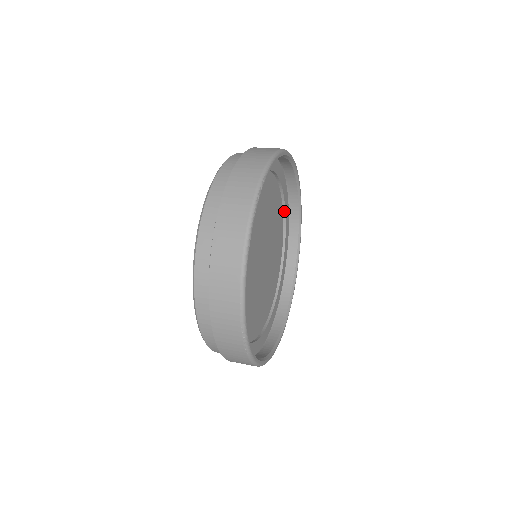
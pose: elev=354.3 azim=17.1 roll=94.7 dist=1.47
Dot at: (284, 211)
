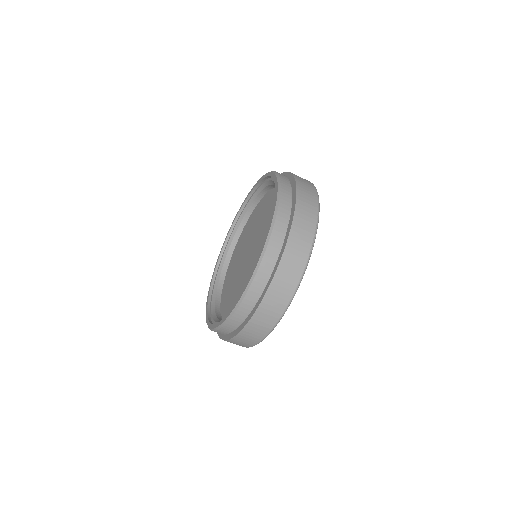
Dot at: occluded
